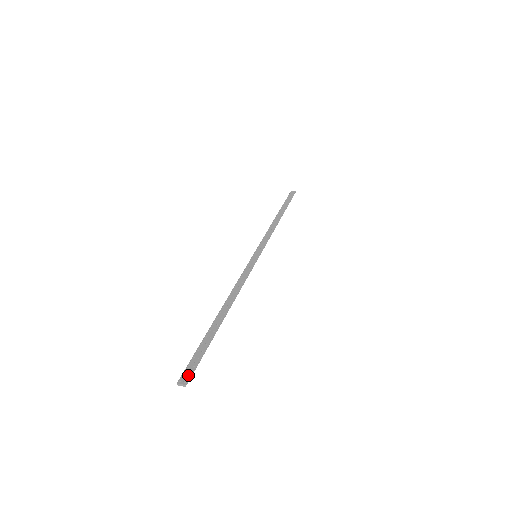
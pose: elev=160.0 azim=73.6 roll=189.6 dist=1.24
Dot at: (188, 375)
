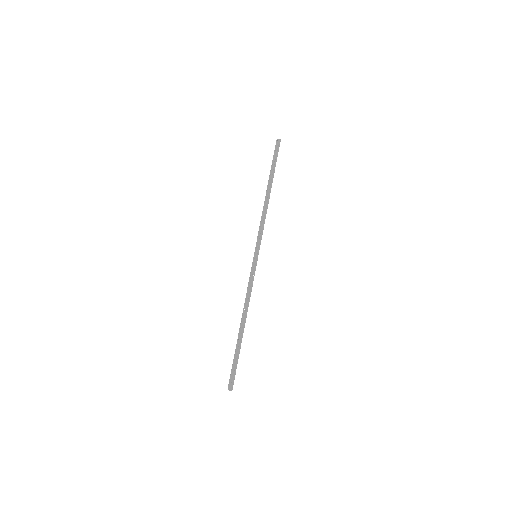
Dot at: (232, 384)
